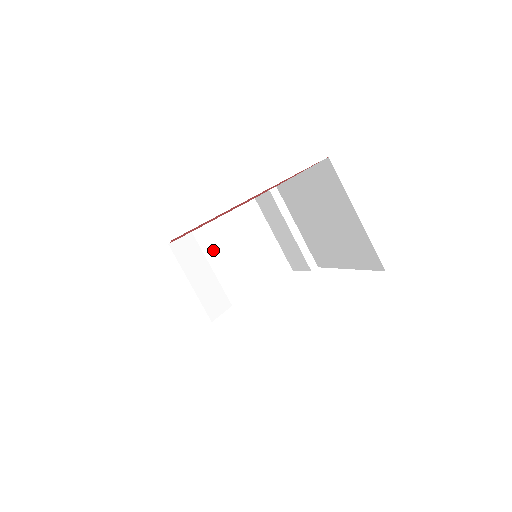
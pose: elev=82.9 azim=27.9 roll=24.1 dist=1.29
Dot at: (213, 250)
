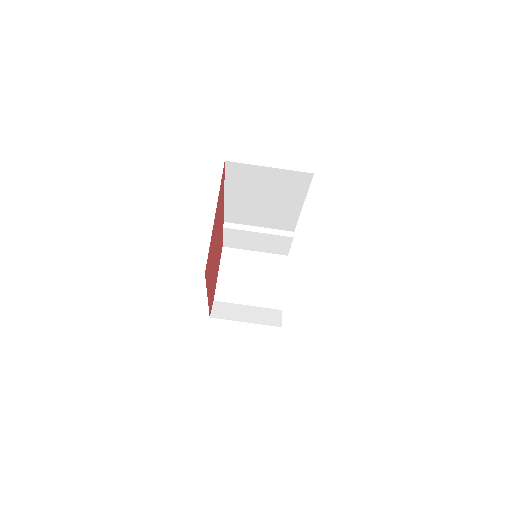
Dot at: (236, 296)
